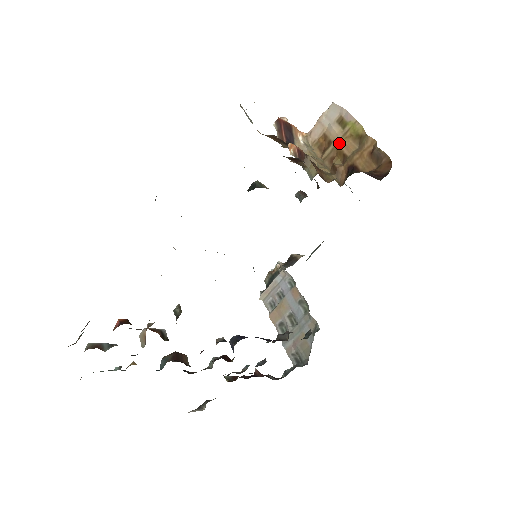
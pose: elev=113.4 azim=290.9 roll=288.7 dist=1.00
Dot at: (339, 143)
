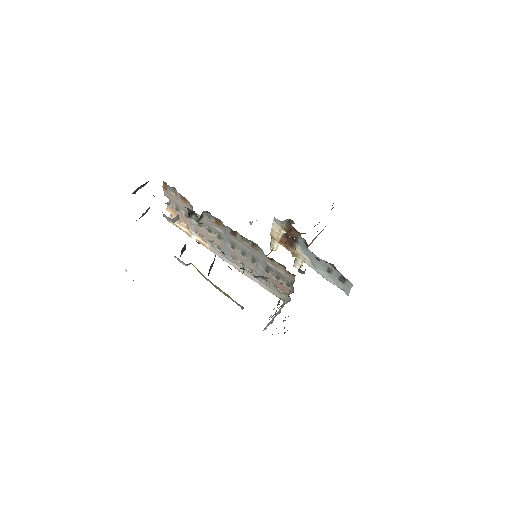
Dot at: occluded
